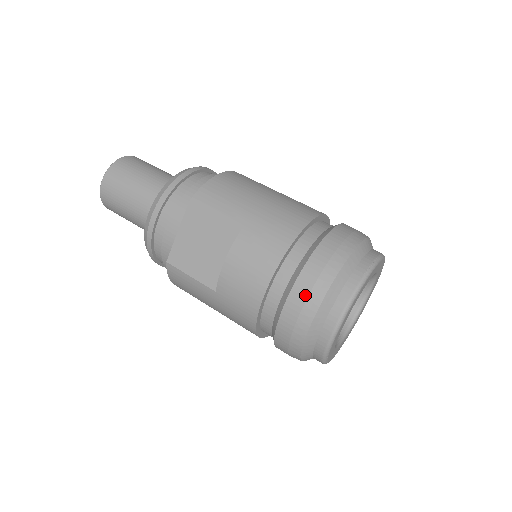
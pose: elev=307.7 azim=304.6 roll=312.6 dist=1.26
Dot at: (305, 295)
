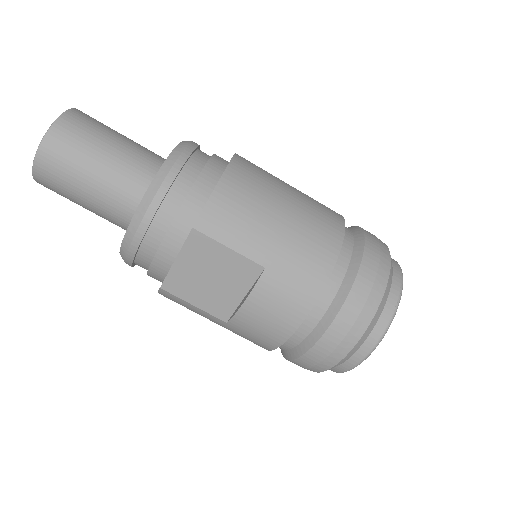
Dot at: (337, 342)
